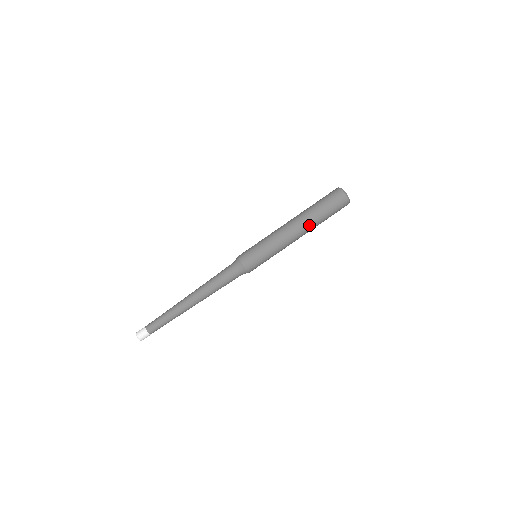
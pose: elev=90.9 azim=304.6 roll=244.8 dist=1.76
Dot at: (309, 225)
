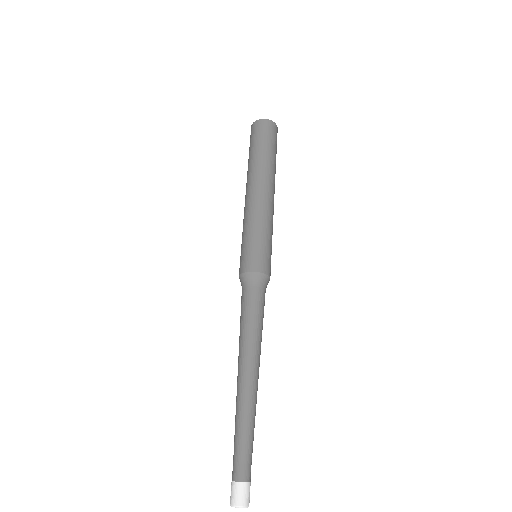
Dot at: (261, 171)
